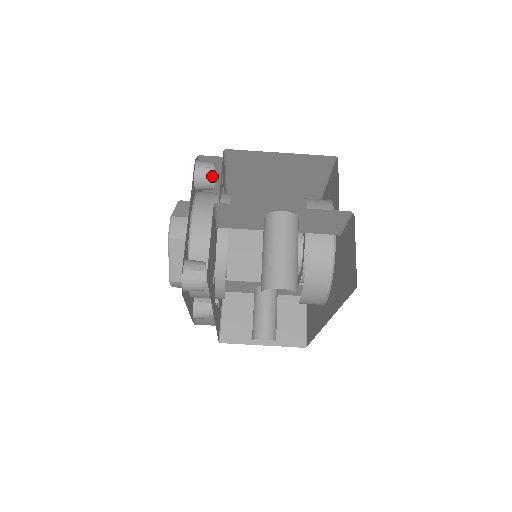
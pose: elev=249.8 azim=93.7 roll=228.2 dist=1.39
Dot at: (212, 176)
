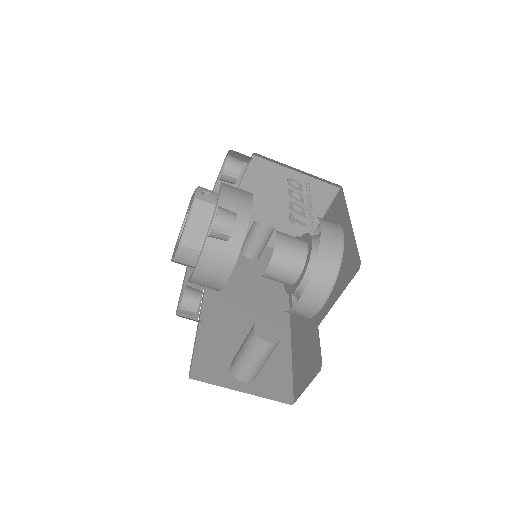
Dot at: (227, 240)
